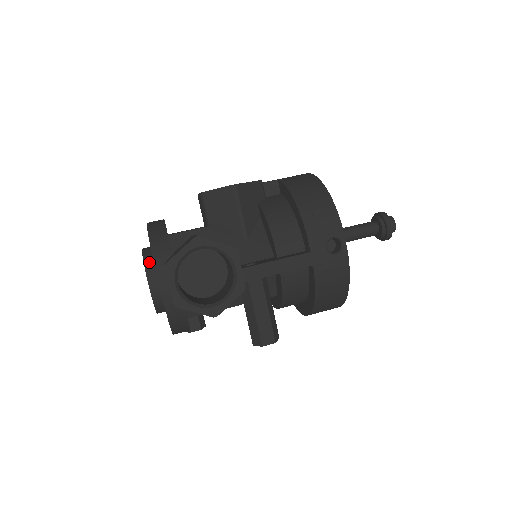
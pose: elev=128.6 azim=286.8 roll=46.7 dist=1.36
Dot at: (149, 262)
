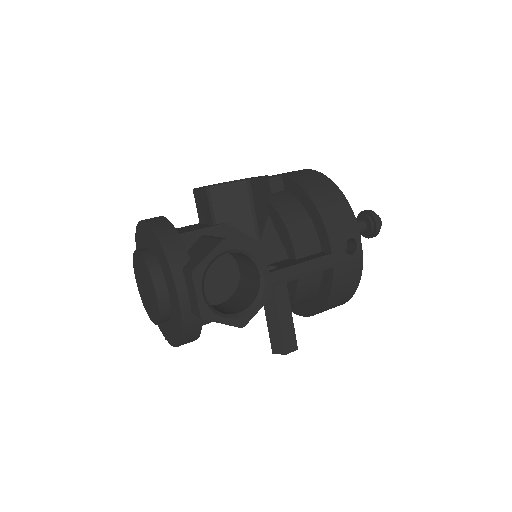
Dot at: (154, 267)
